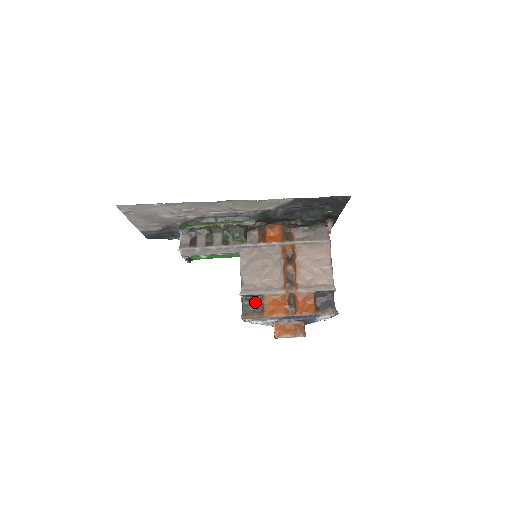
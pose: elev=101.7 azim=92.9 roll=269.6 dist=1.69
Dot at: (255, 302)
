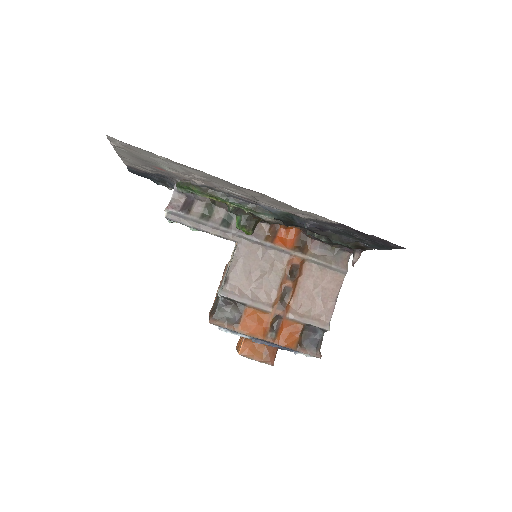
Dot at: (233, 309)
